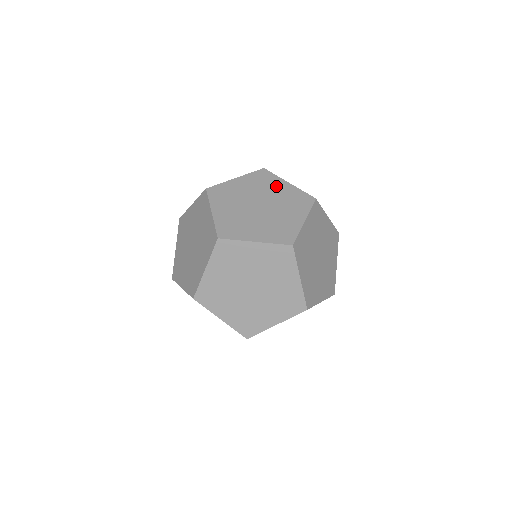
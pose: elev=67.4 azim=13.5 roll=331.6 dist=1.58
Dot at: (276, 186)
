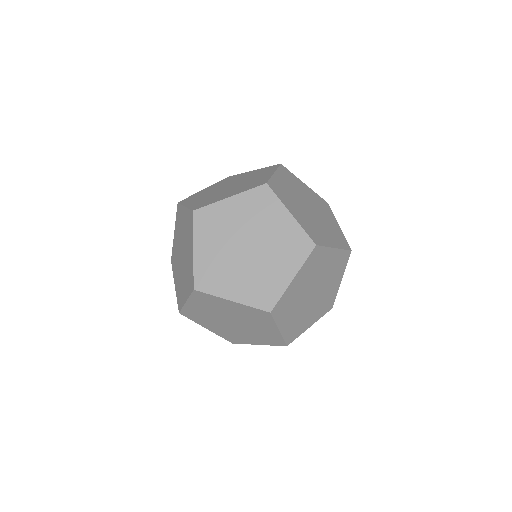
Dot at: (242, 176)
